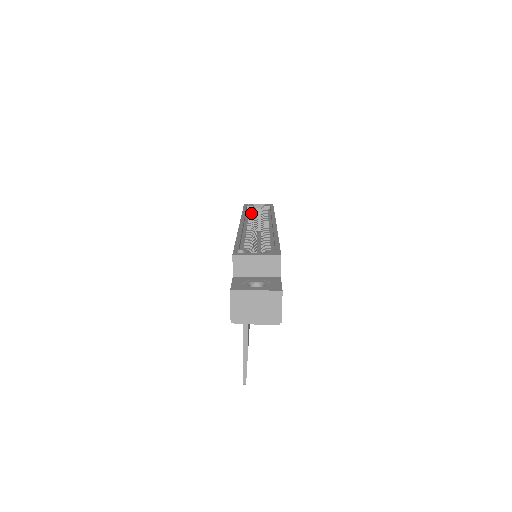
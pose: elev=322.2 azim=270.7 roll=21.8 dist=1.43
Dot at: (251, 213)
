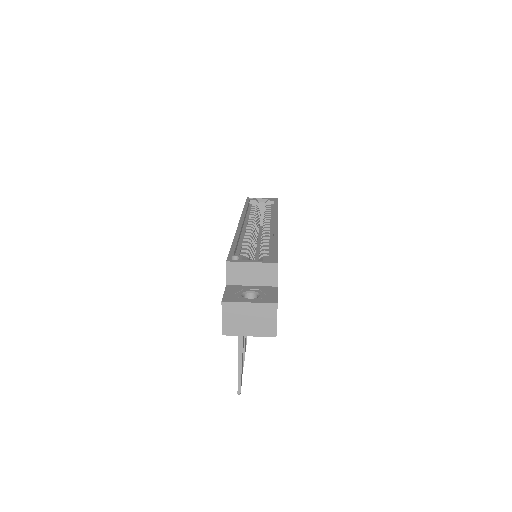
Dot at: (253, 208)
